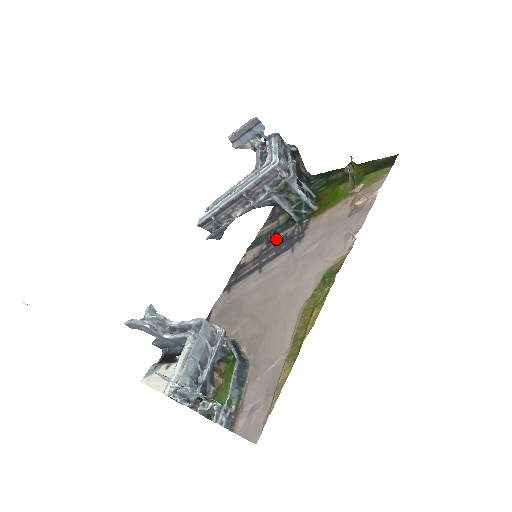
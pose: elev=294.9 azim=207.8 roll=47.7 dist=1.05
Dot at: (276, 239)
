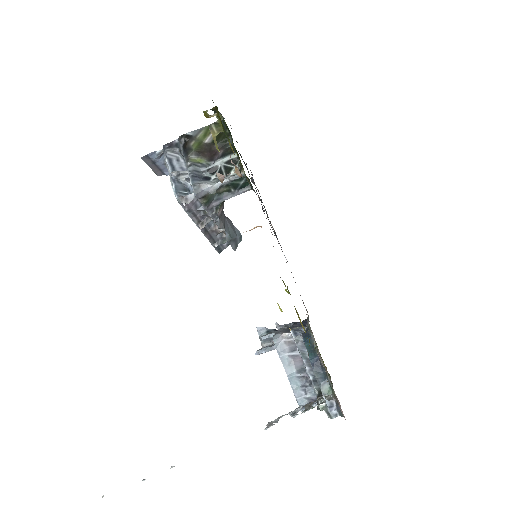
Dot at: occluded
